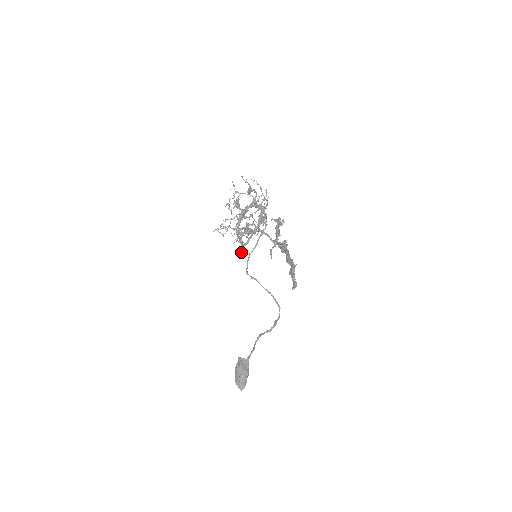
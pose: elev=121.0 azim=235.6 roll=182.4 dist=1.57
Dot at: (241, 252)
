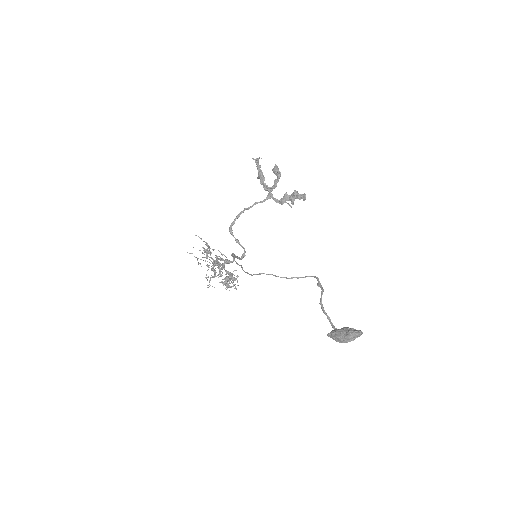
Dot at: (244, 249)
